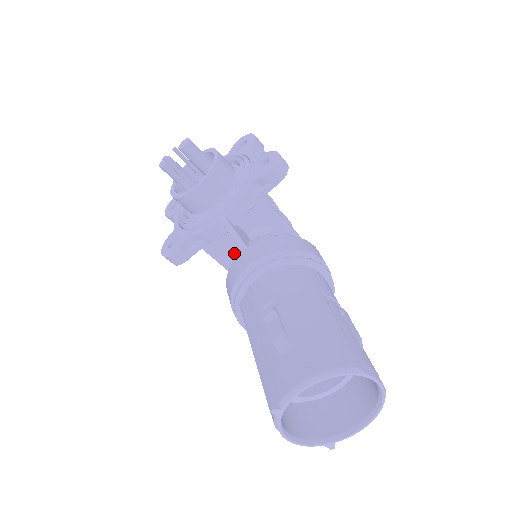
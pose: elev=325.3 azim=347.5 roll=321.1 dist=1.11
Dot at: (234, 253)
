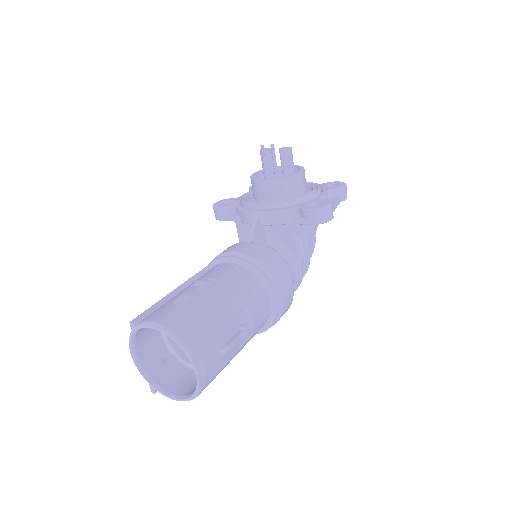
Dot at: occluded
